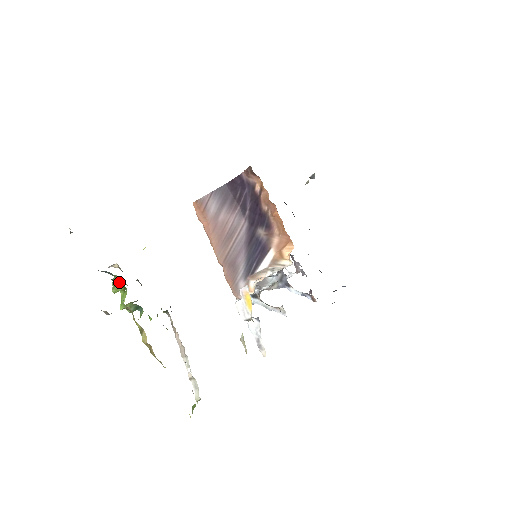
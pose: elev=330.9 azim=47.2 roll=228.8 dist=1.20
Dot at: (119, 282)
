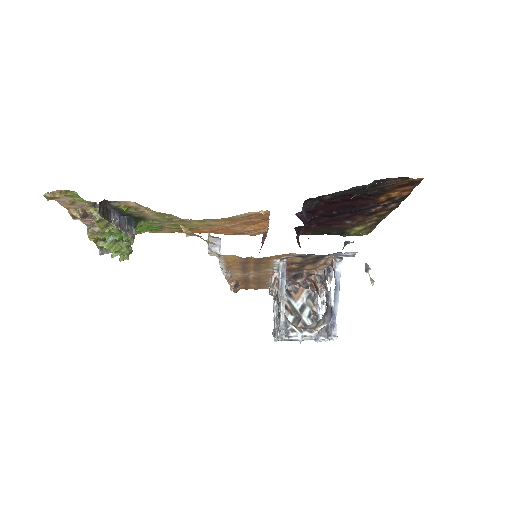
Dot at: (120, 256)
